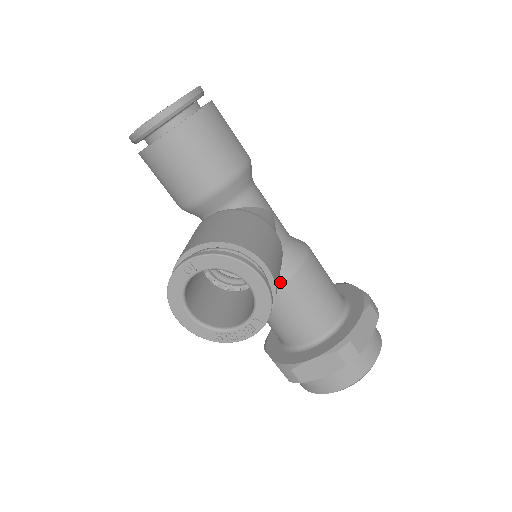
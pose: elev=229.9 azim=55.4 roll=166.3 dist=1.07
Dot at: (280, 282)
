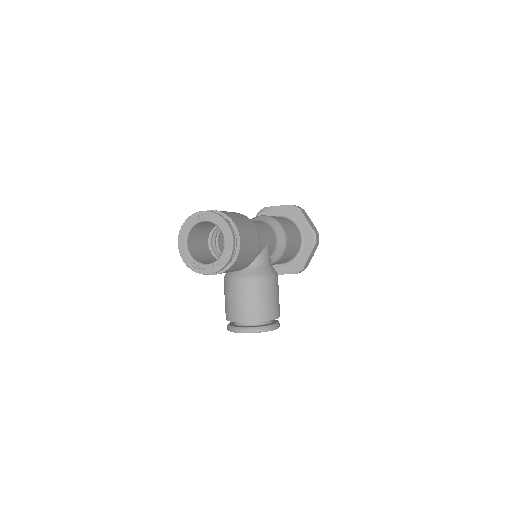
Dot at: occluded
